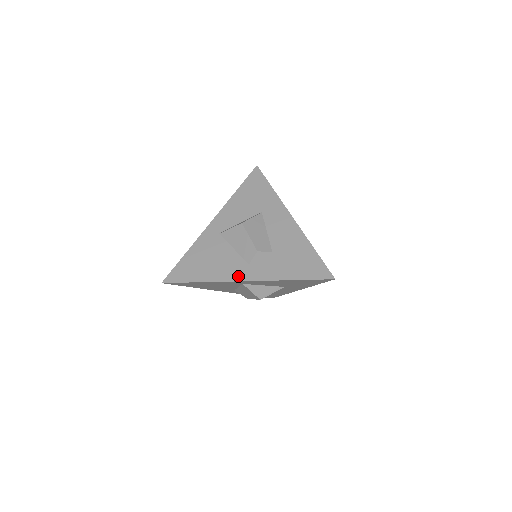
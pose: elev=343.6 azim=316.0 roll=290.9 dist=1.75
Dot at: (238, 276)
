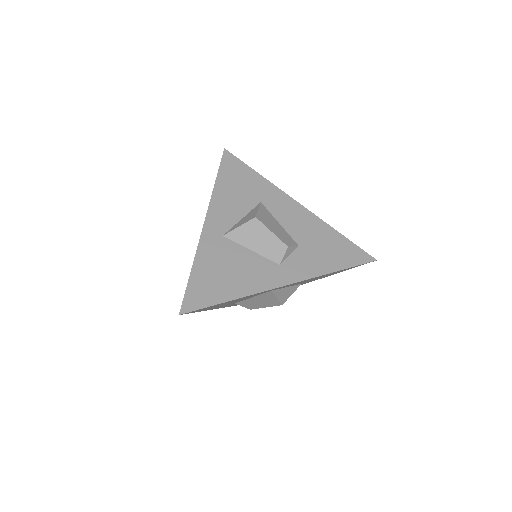
Dot at: (275, 281)
